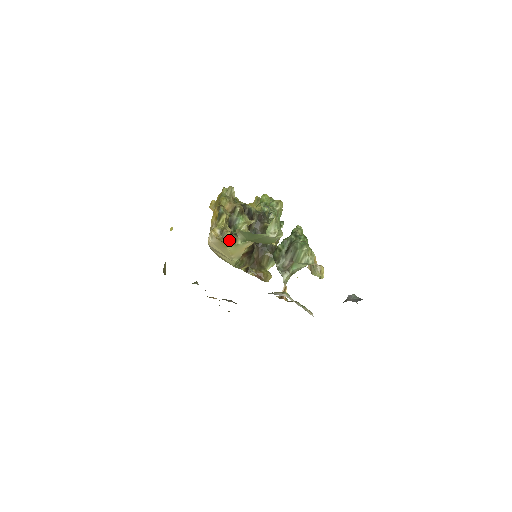
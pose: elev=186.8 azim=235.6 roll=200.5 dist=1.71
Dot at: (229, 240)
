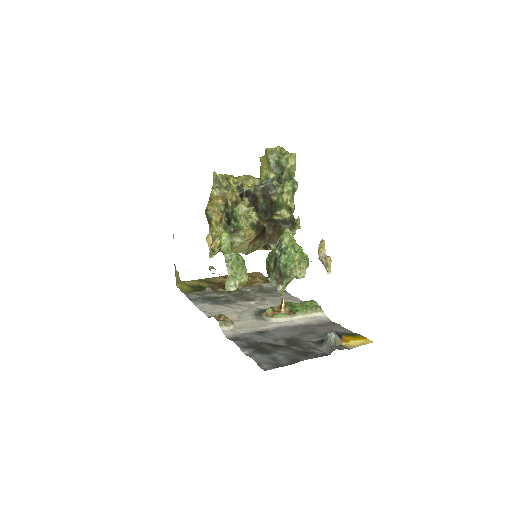
Dot at: occluded
